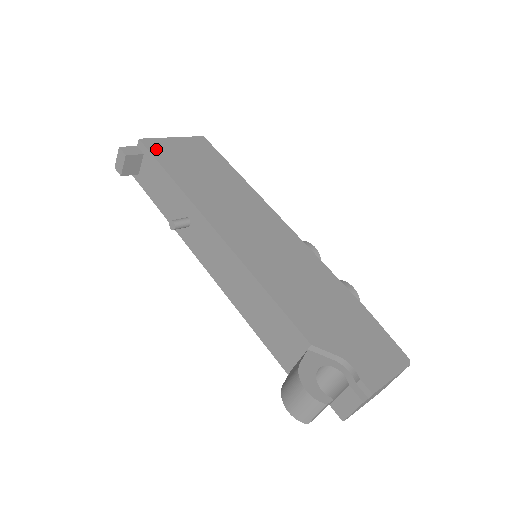
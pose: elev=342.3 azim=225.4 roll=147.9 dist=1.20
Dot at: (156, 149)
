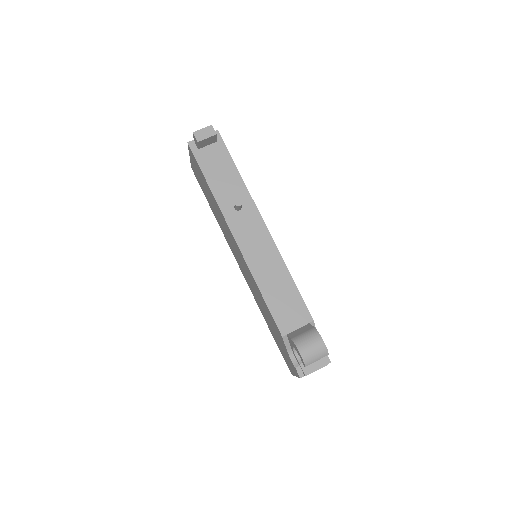
Dot at: occluded
